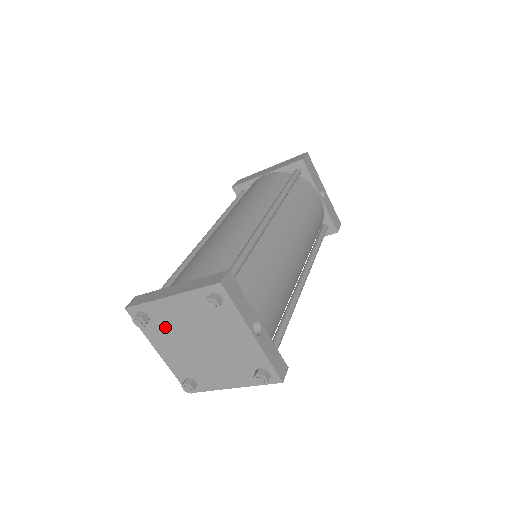
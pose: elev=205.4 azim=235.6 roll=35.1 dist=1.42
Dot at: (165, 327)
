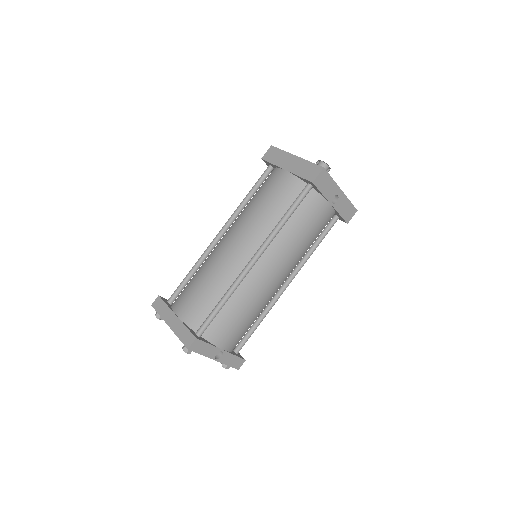
Dot at: occluded
